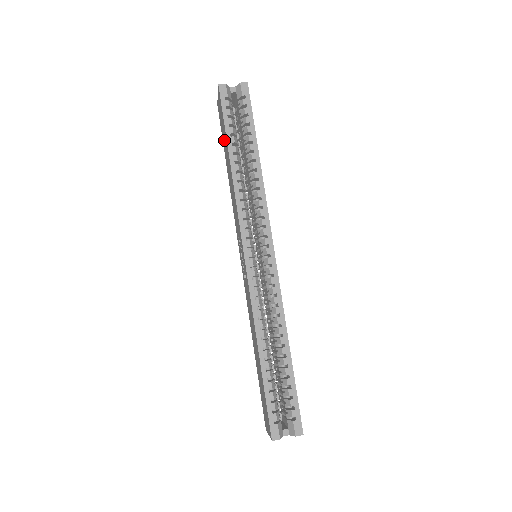
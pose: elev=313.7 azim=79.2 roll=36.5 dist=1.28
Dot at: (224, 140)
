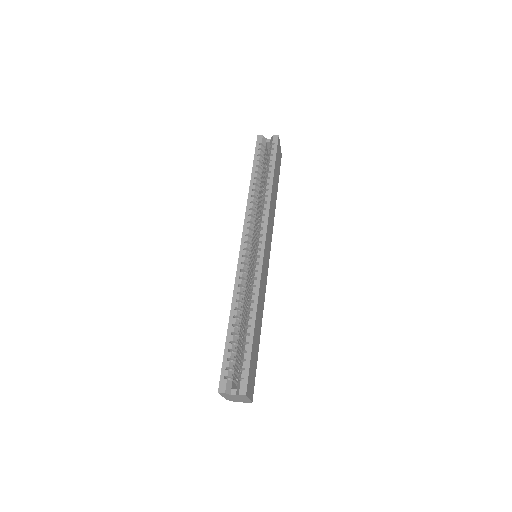
Dot at: occluded
